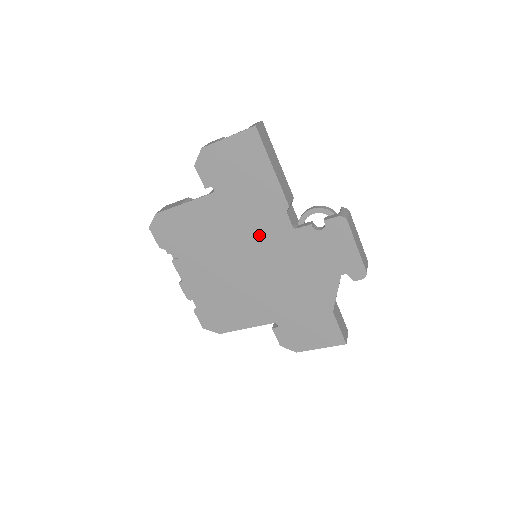
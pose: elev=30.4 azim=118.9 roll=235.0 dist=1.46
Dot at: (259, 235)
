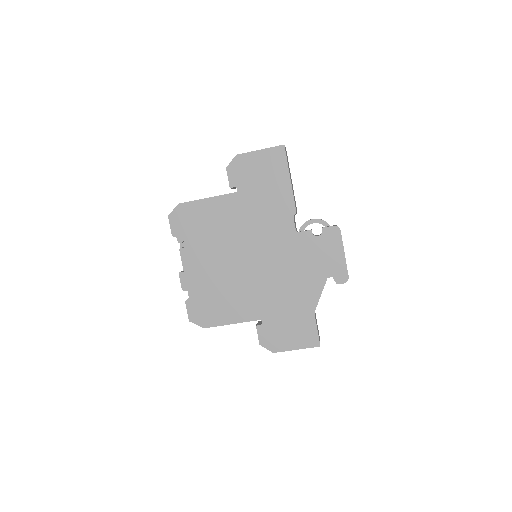
Dot at: (266, 234)
